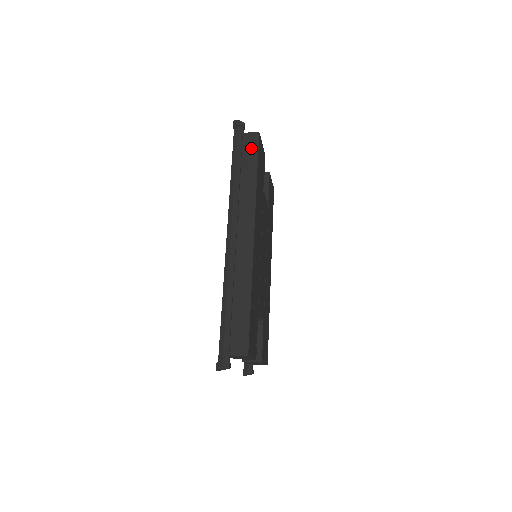
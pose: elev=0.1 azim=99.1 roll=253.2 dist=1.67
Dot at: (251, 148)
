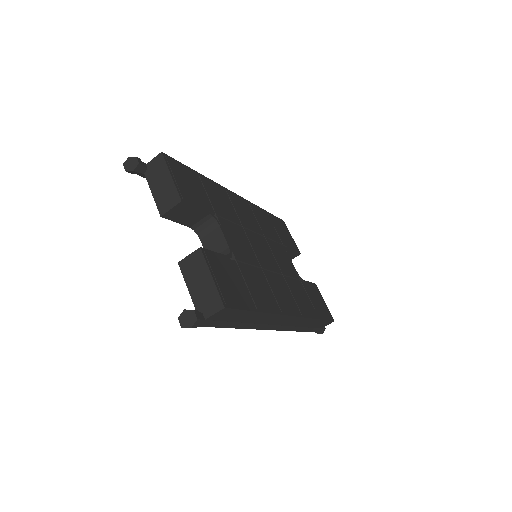
Dot at: occluded
